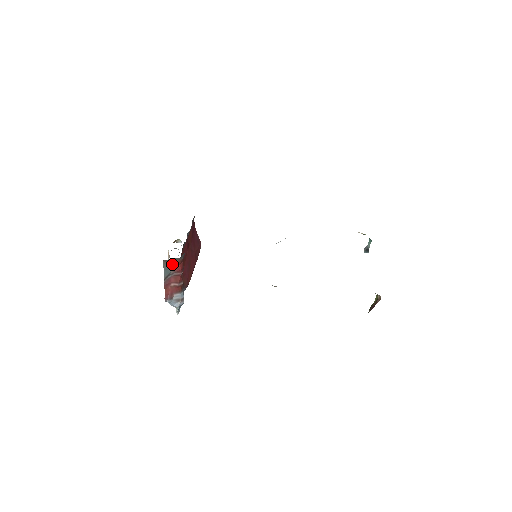
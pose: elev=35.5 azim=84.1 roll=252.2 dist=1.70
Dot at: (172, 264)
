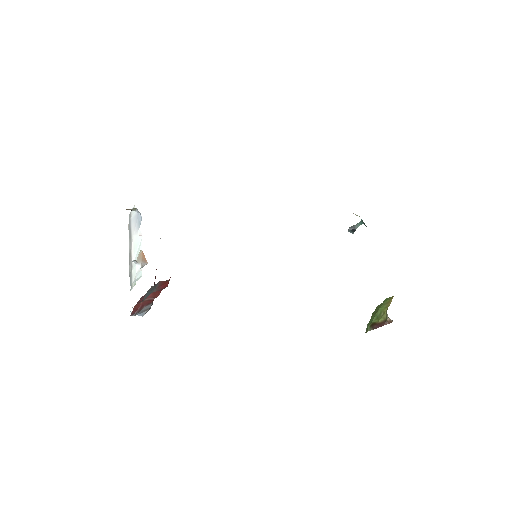
Dot at: (159, 283)
